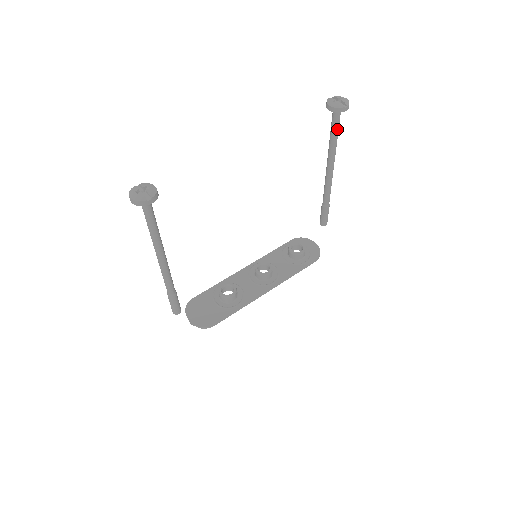
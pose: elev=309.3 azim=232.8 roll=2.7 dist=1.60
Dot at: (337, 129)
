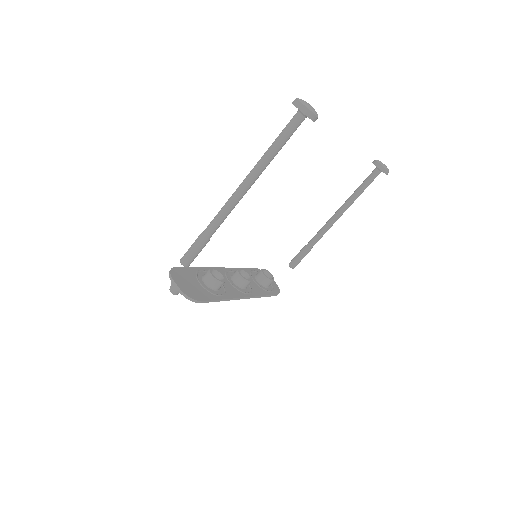
Dot at: (367, 186)
